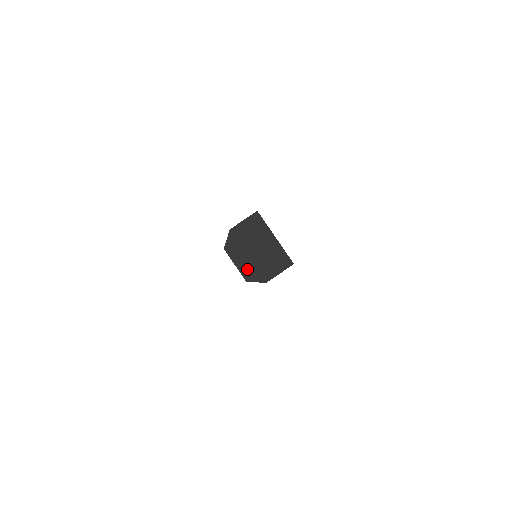
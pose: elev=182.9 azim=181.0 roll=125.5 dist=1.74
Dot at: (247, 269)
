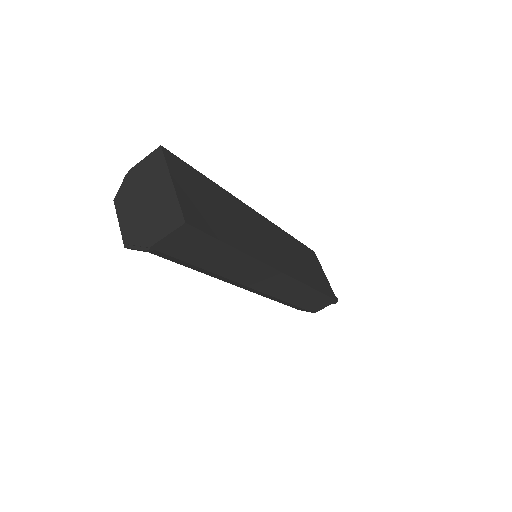
Dot at: (129, 229)
